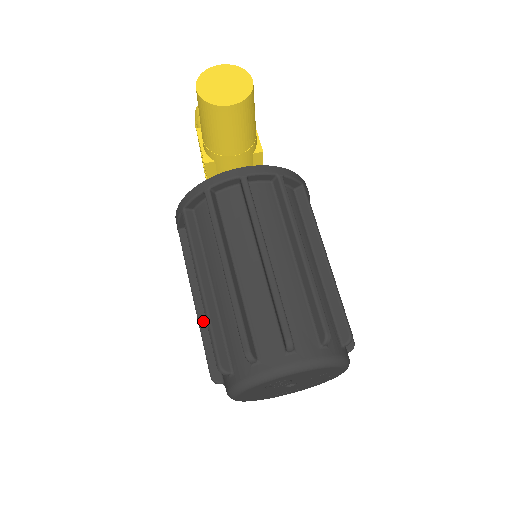
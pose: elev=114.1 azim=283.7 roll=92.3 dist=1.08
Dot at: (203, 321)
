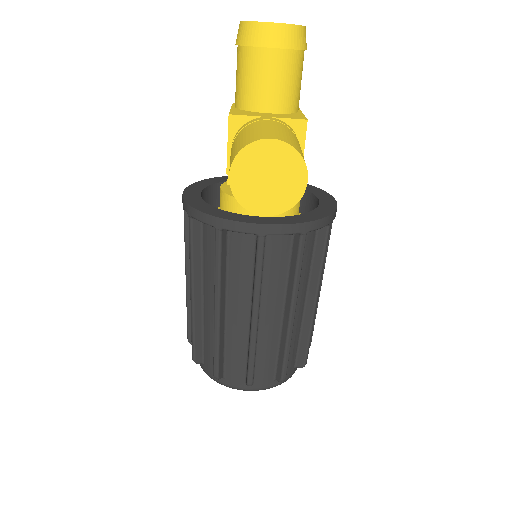
Dot at: occluded
